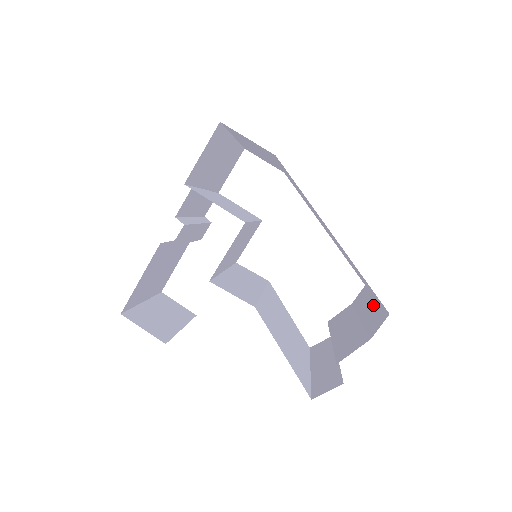
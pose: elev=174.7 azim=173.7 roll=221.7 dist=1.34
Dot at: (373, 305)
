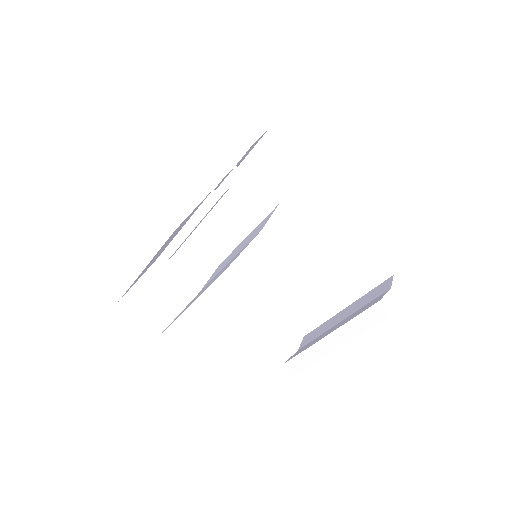
Dot at: (352, 306)
